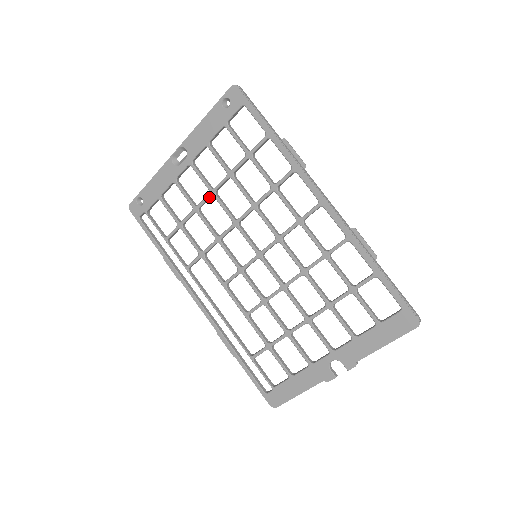
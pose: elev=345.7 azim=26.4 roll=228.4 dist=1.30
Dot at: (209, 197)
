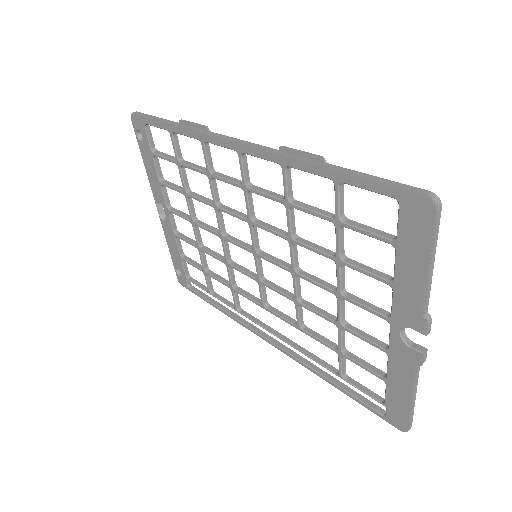
Dot at: (195, 228)
